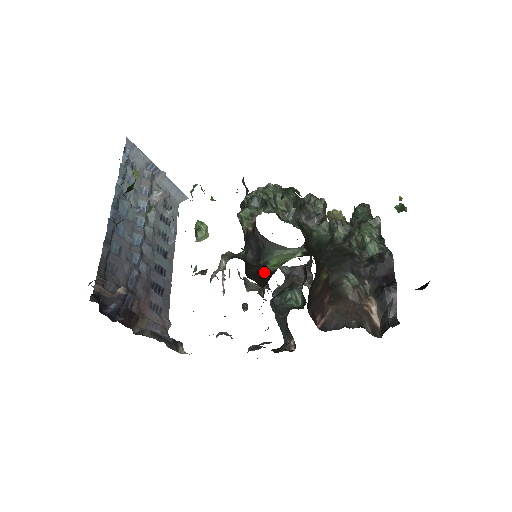
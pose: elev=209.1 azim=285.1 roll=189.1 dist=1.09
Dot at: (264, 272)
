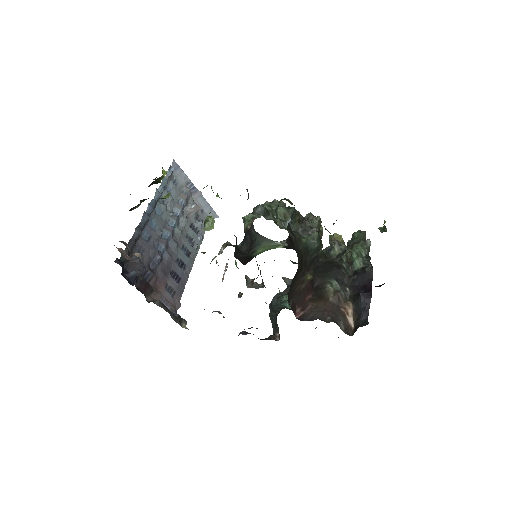
Dot at: (250, 257)
